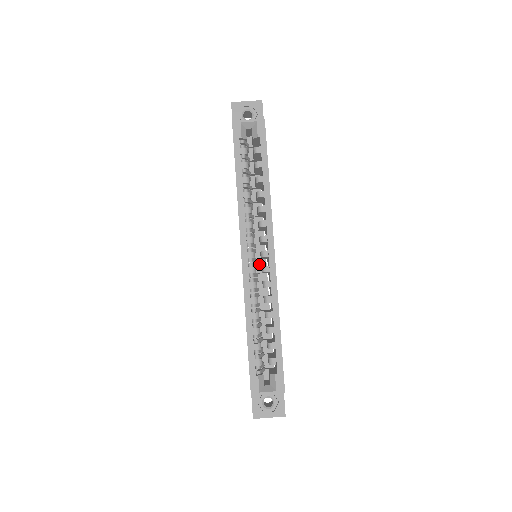
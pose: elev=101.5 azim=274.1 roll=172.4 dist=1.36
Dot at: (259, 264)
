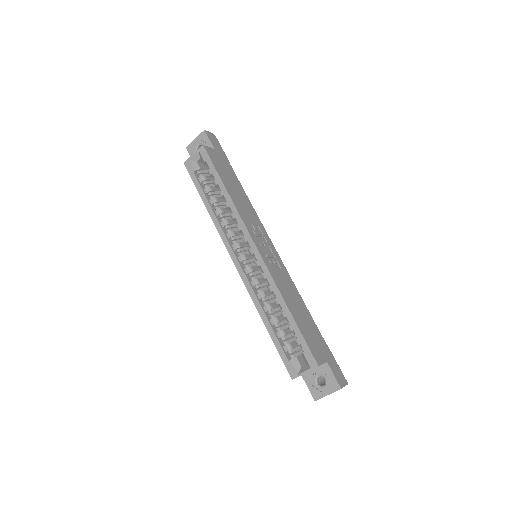
Dot at: occluded
